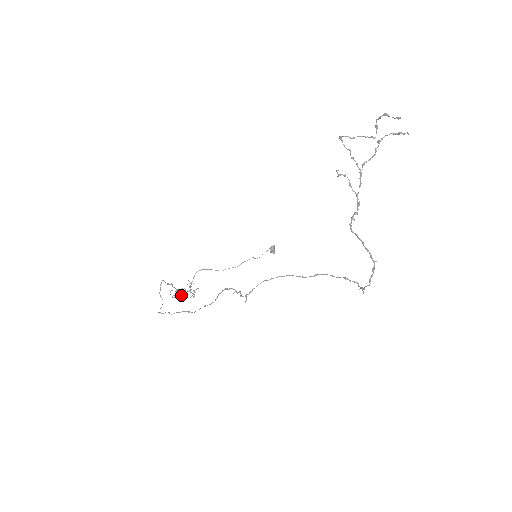
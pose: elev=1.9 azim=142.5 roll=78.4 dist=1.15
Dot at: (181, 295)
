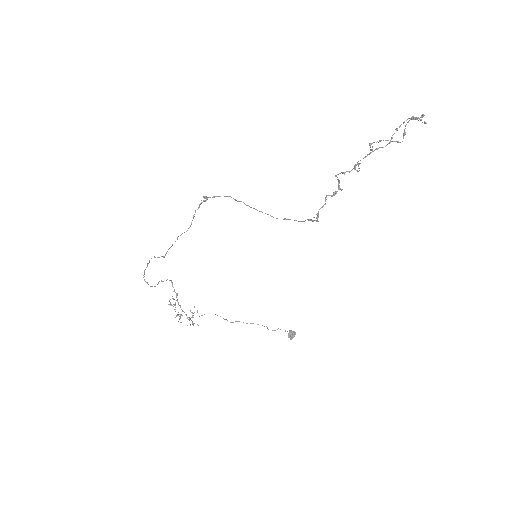
Dot at: (179, 319)
